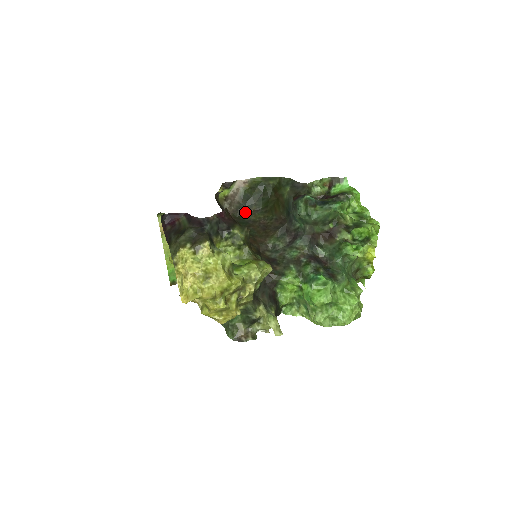
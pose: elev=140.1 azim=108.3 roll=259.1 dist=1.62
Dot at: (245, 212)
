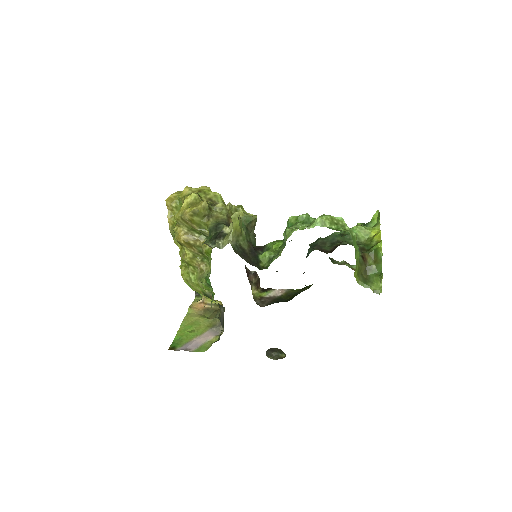
Dot at: occluded
